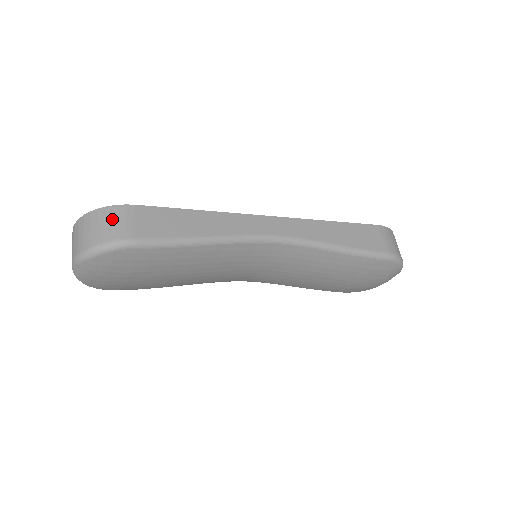
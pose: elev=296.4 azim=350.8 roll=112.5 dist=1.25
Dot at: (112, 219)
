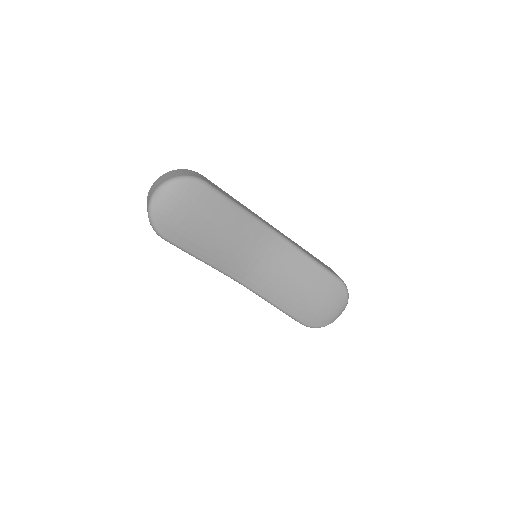
Dot at: (191, 172)
